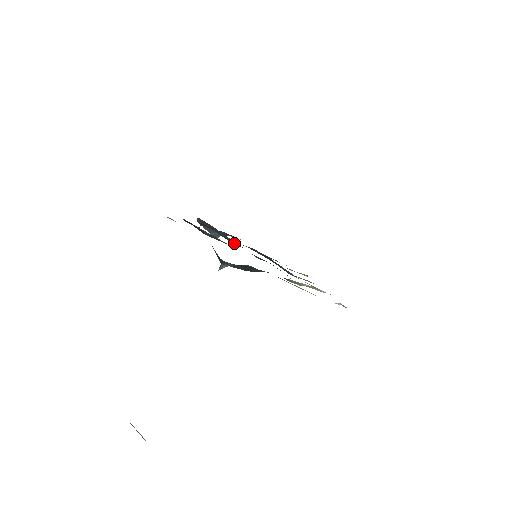
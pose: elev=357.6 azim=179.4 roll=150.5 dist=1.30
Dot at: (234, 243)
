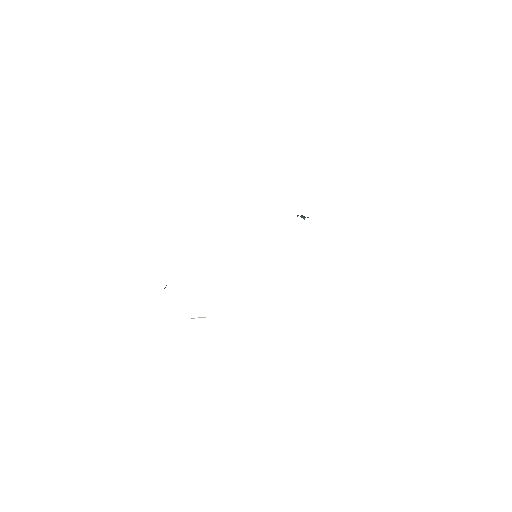
Dot at: occluded
